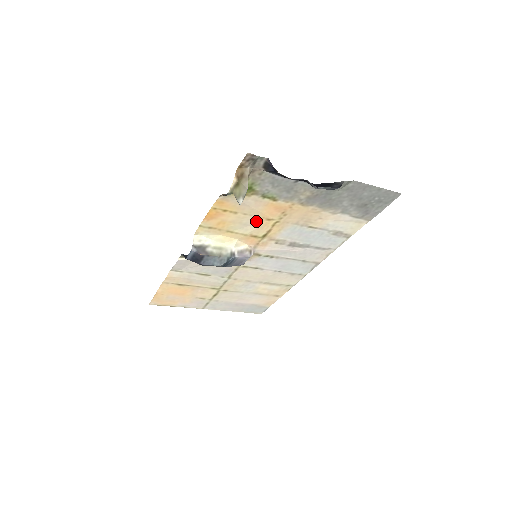
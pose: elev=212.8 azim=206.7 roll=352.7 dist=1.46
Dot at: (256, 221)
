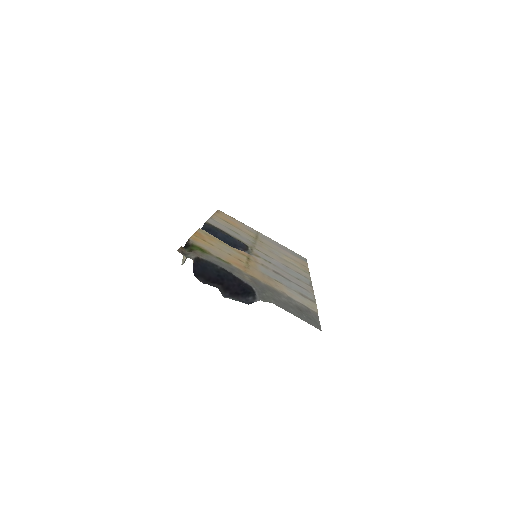
Dot at: (233, 254)
